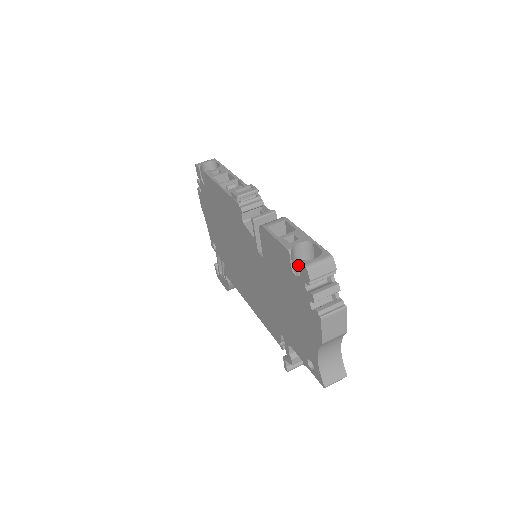
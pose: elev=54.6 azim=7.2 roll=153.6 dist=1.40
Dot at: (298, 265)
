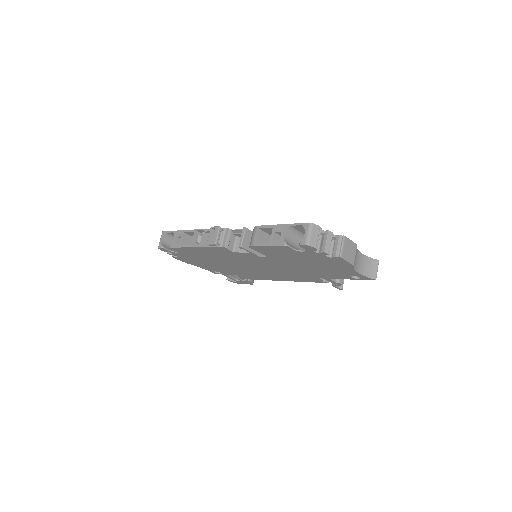
Dot at: (295, 244)
